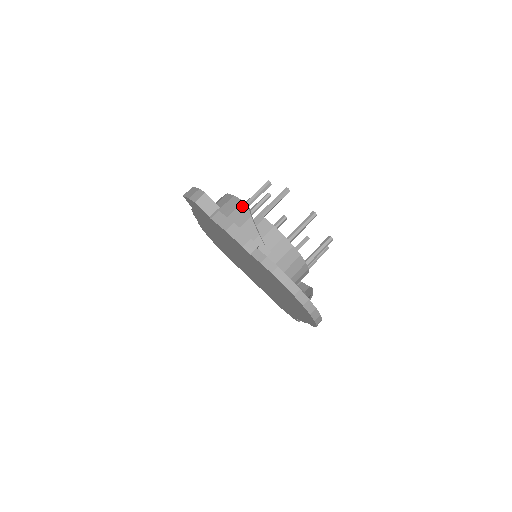
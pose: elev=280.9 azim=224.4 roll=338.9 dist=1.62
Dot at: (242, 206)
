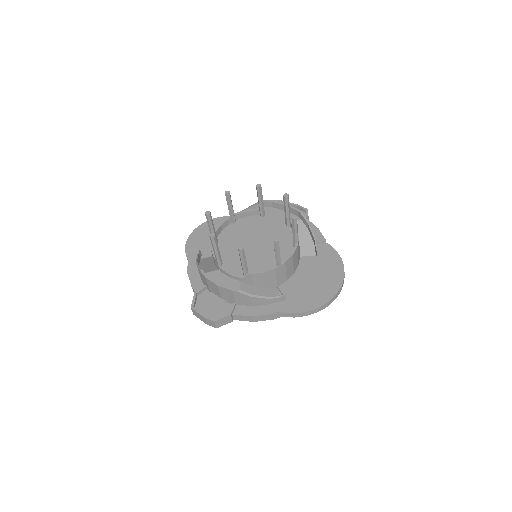
Dot at: (236, 294)
